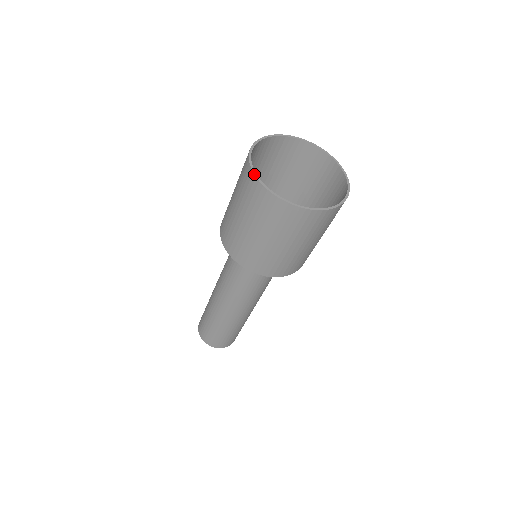
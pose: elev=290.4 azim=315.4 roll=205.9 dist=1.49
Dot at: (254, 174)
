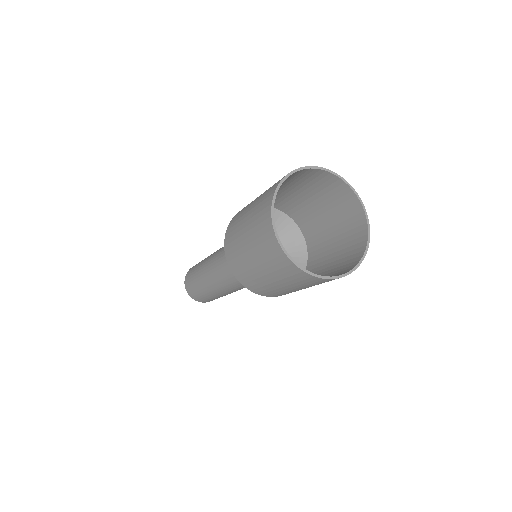
Dot at: (271, 218)
